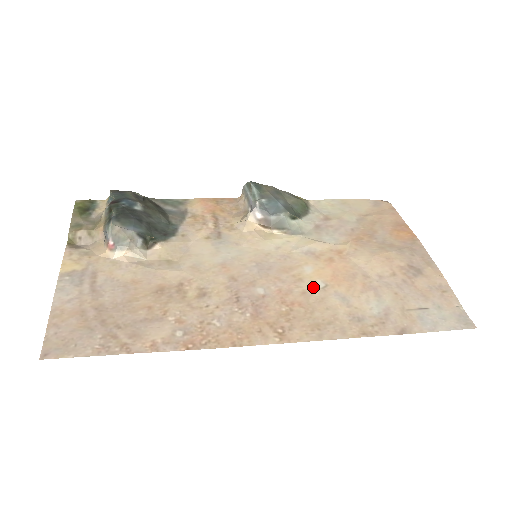
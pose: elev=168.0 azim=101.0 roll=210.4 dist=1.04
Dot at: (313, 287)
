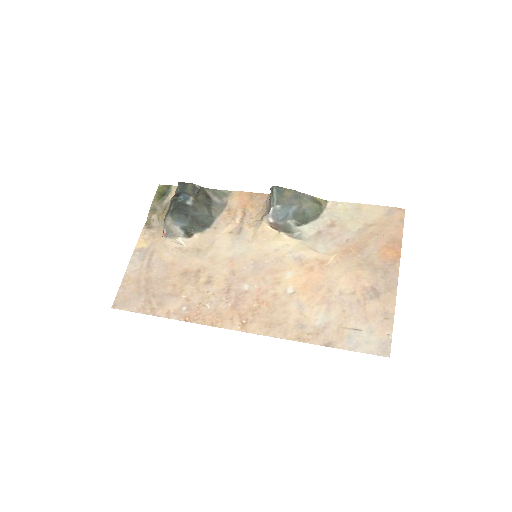
Dot at: (284, 292)
